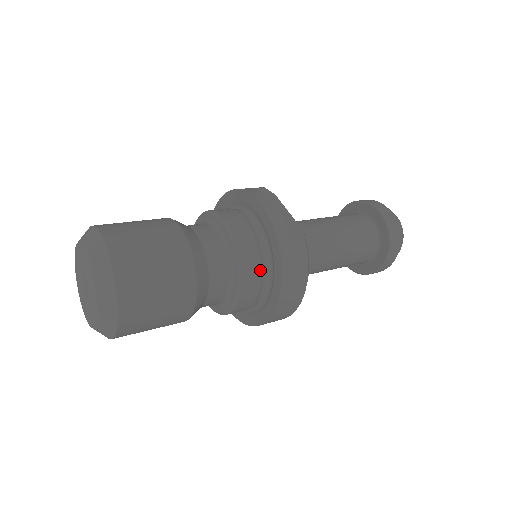
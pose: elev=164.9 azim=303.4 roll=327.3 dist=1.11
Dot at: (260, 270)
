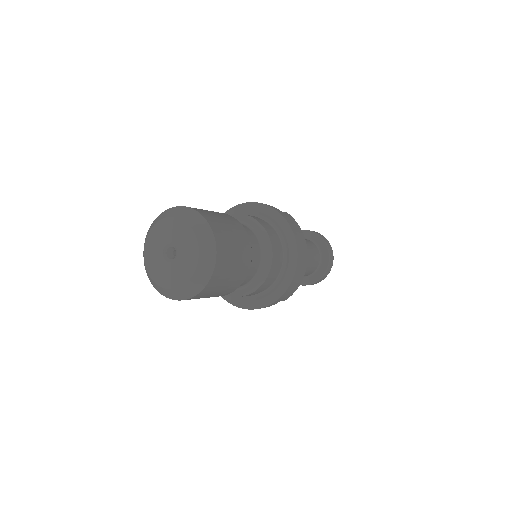
Dot at: (273, 232)
